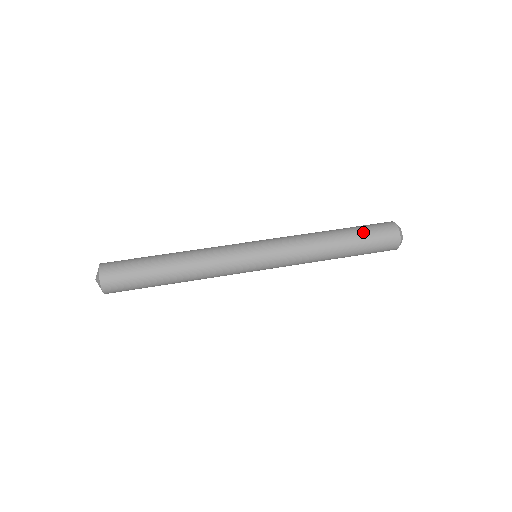
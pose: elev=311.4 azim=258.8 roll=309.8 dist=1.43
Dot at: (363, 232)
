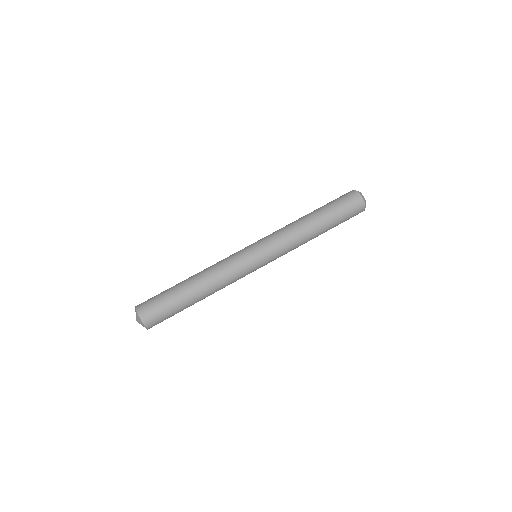
Dot at: (336, 211)
